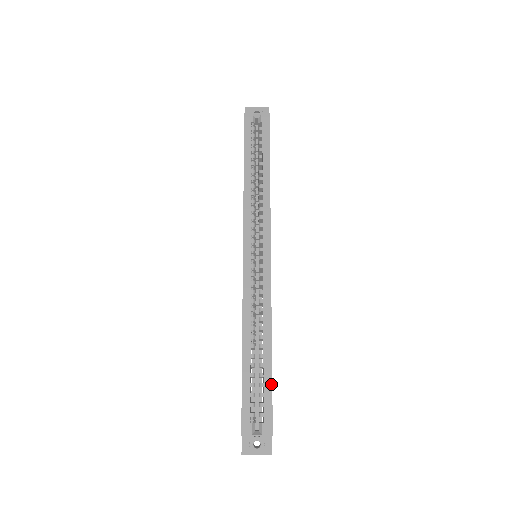
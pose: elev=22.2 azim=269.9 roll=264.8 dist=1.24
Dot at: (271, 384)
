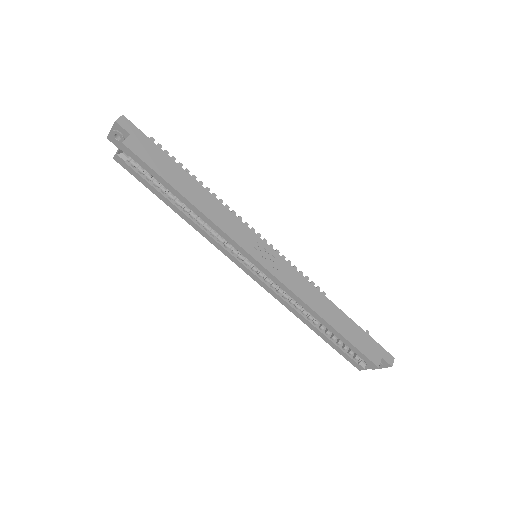
Dot at: (348, 342)
